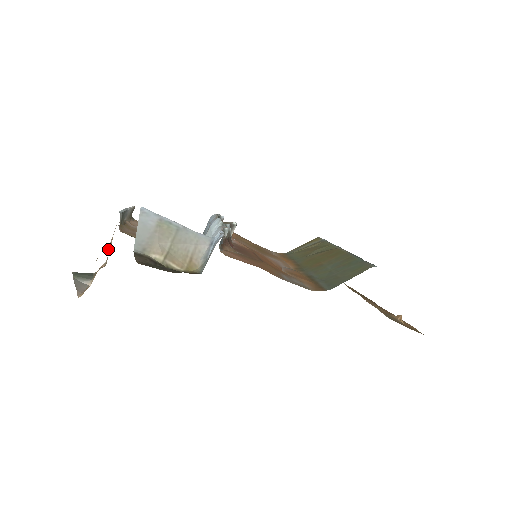
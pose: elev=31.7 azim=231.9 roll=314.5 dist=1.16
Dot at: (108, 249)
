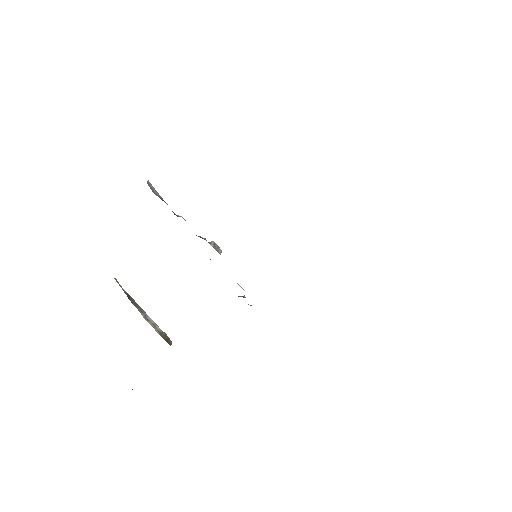
Dot at: occluded
